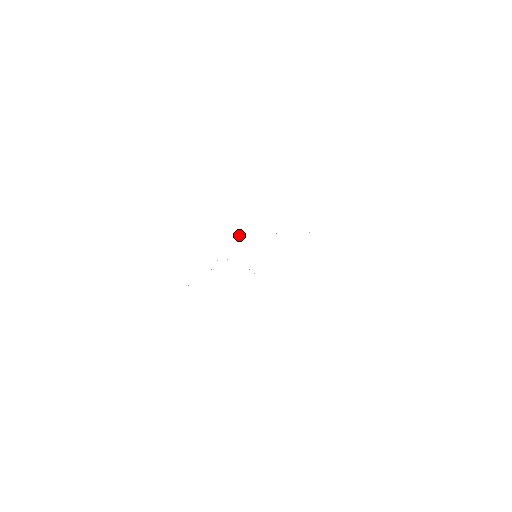
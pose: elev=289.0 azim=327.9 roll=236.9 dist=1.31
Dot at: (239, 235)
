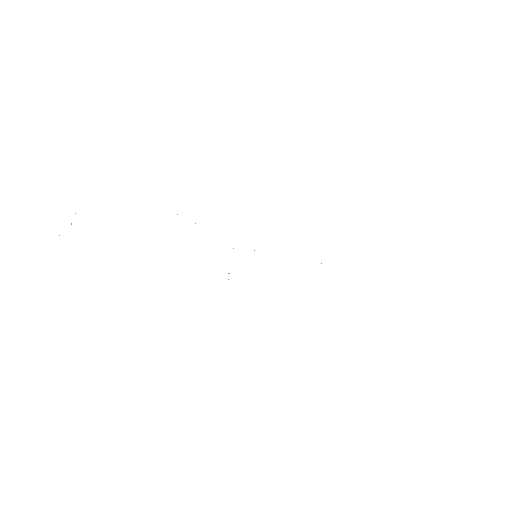
Dot at: occluded
